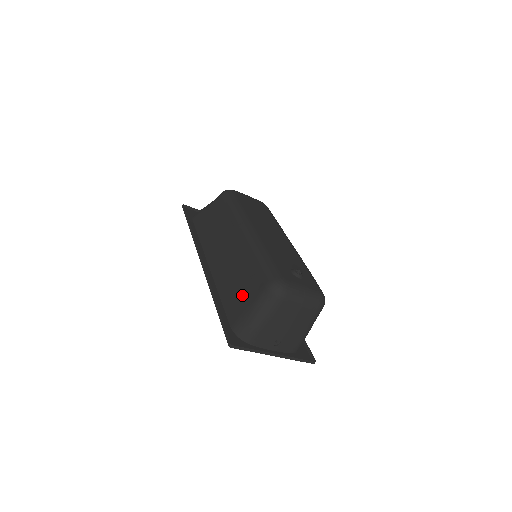
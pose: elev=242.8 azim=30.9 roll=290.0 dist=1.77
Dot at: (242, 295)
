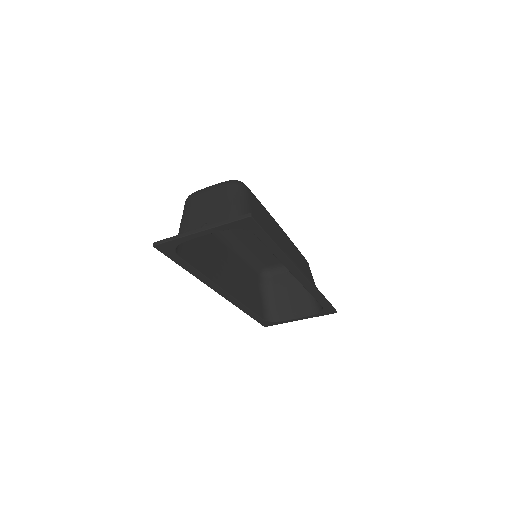
Dot at: (191, 240)
